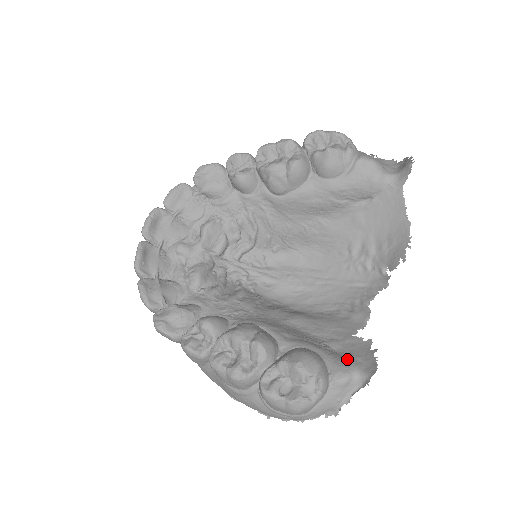
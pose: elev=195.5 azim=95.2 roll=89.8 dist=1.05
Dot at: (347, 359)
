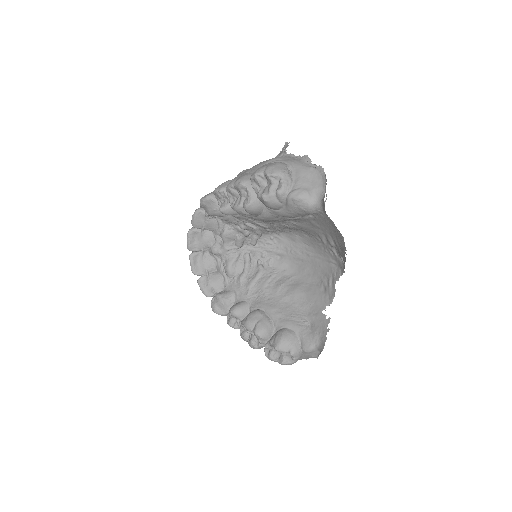
Dot at: (312, 335)
